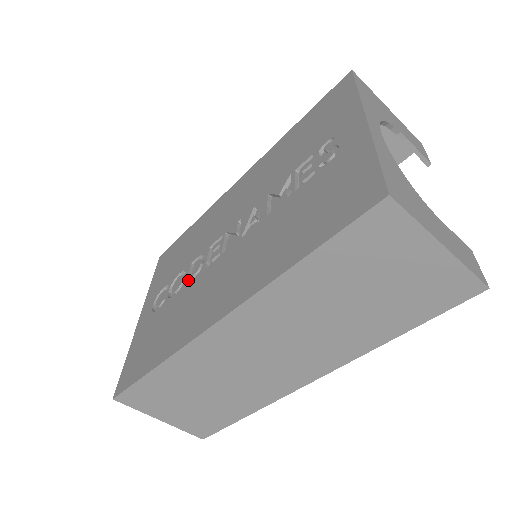
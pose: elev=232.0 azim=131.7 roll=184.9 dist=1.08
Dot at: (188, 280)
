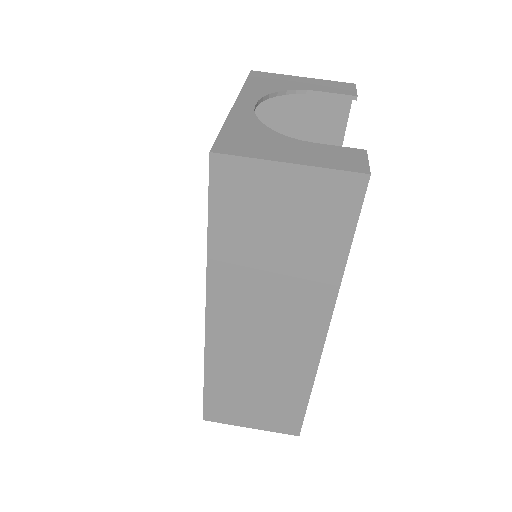
Dot at: occluded
